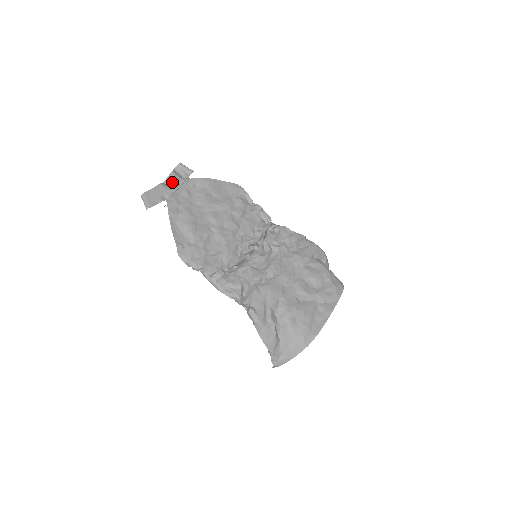
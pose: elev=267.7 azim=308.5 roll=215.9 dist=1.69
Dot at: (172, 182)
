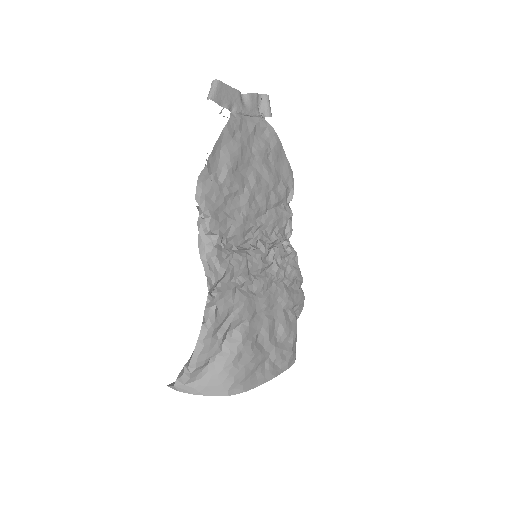
Dot at: (249, 103)
